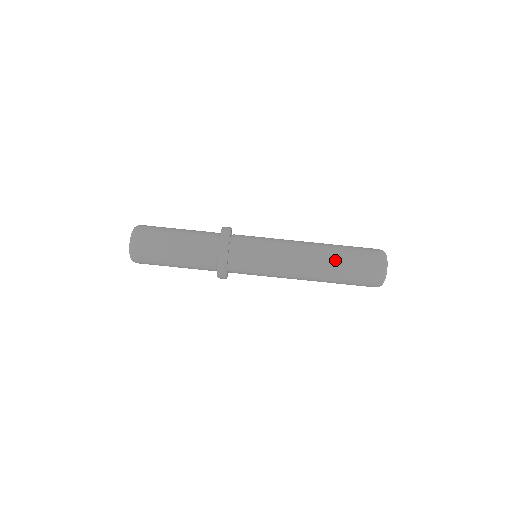
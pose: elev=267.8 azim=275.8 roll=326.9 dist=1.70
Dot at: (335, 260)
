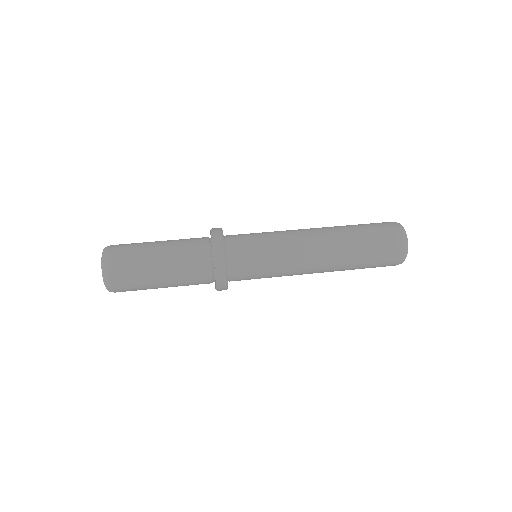
Dot at: occluded
